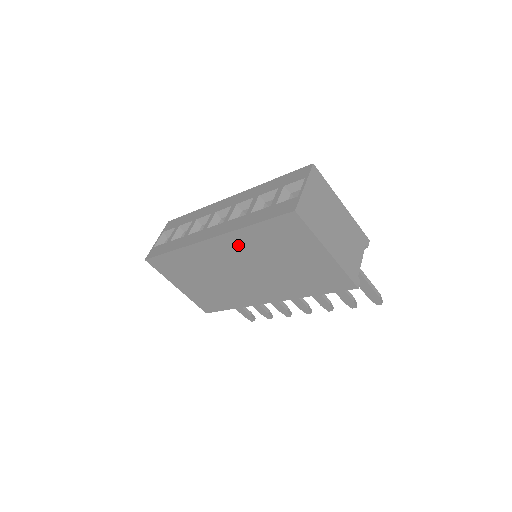
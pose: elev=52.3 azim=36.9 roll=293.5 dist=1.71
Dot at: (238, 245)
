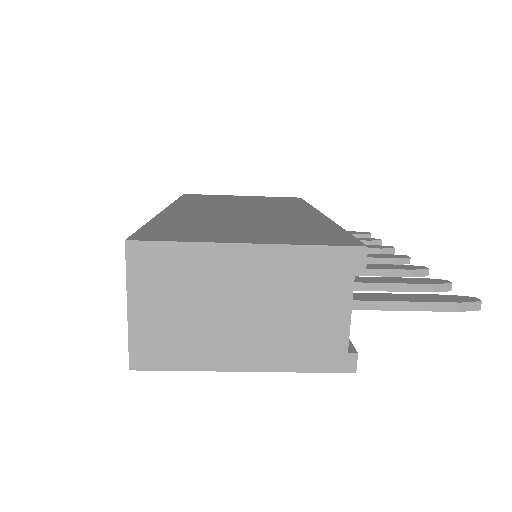
Dot at: occluded
